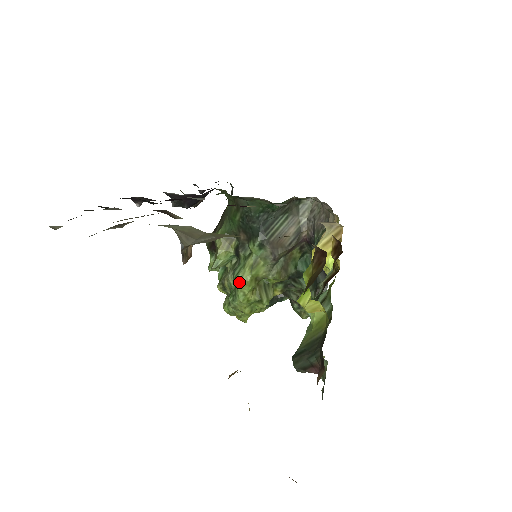
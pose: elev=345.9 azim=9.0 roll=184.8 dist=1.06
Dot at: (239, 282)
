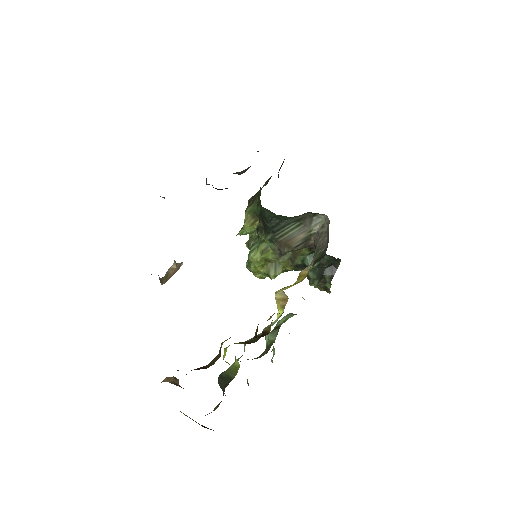
Dot at: (251, 259)
